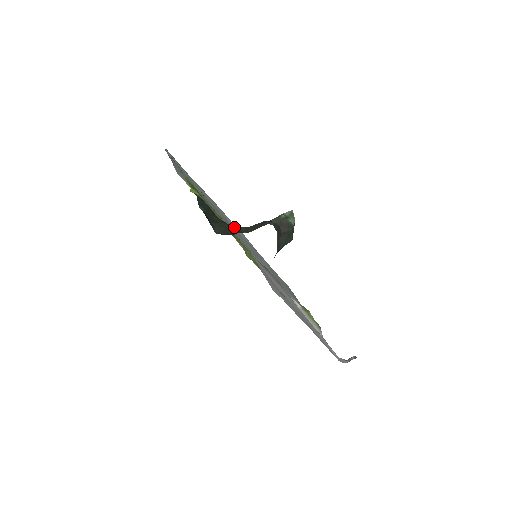
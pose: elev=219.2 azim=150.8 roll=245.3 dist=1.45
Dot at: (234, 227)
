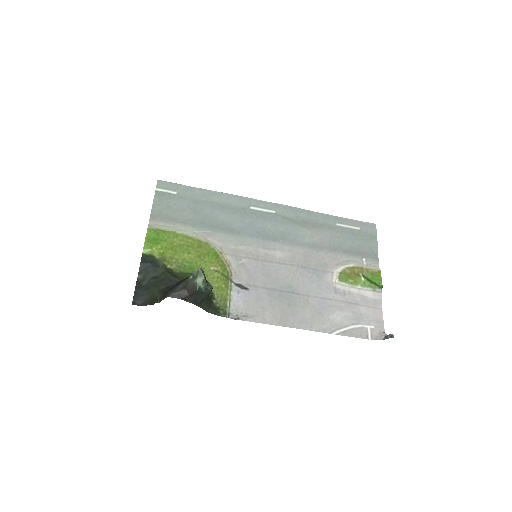
Dot at: (159, 292)
